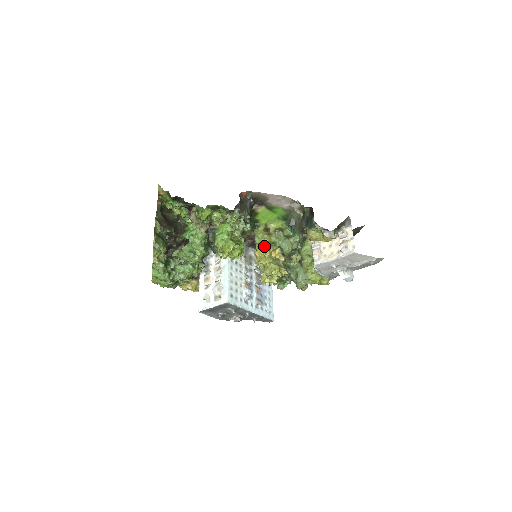
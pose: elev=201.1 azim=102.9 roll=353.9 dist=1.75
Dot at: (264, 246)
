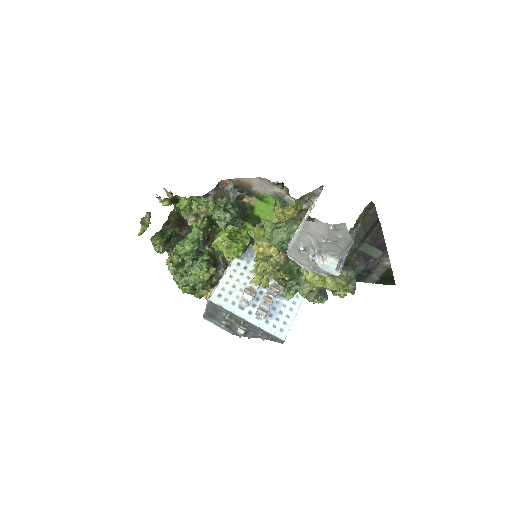
Dot at: (255, 241)
